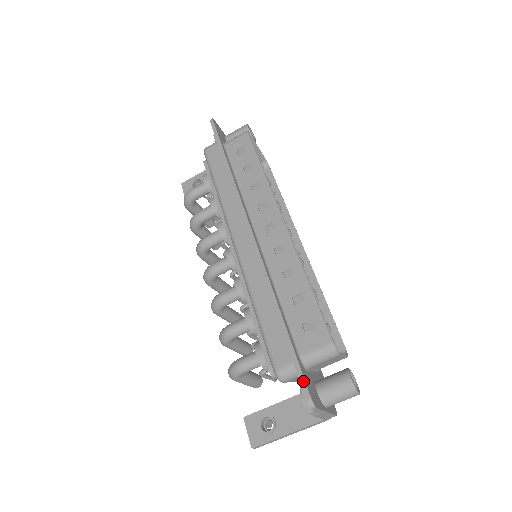
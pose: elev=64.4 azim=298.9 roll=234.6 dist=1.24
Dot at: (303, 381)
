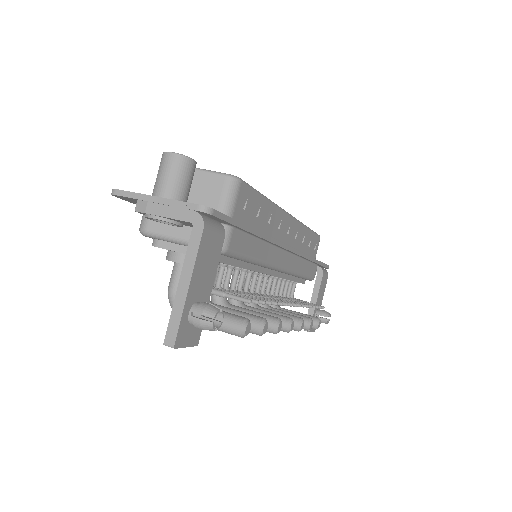
Dot at: occluded
